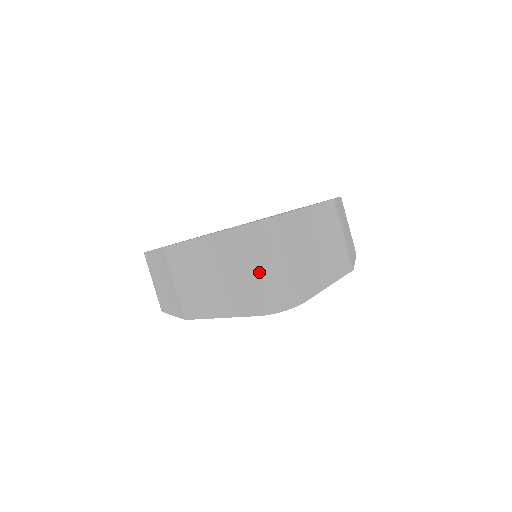
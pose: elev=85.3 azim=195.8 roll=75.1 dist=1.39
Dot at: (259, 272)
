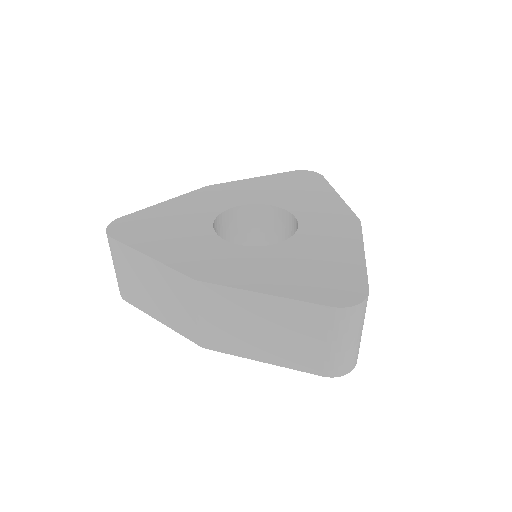
Dot at: (340, 346)
